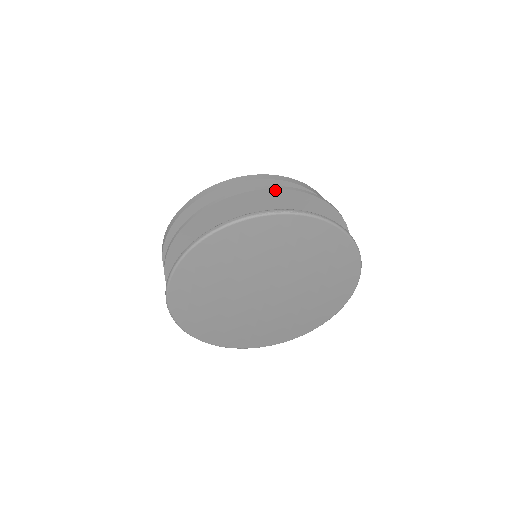
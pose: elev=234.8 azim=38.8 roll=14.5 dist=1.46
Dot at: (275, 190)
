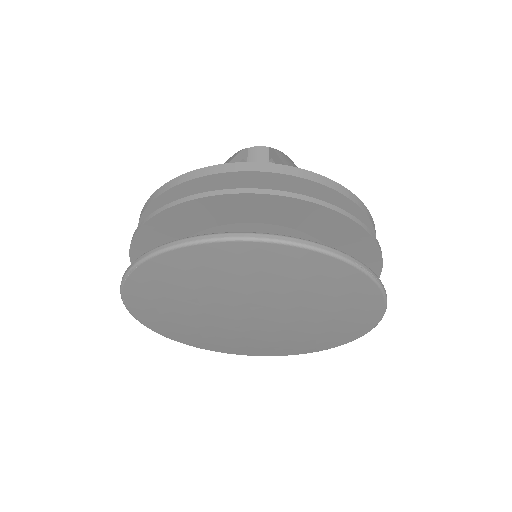
Dot at: (368, 234)
